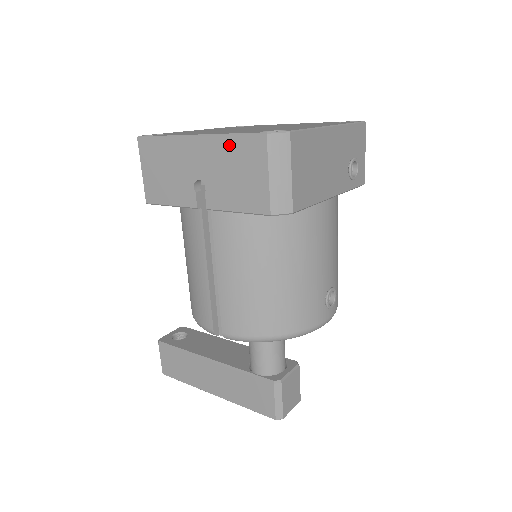
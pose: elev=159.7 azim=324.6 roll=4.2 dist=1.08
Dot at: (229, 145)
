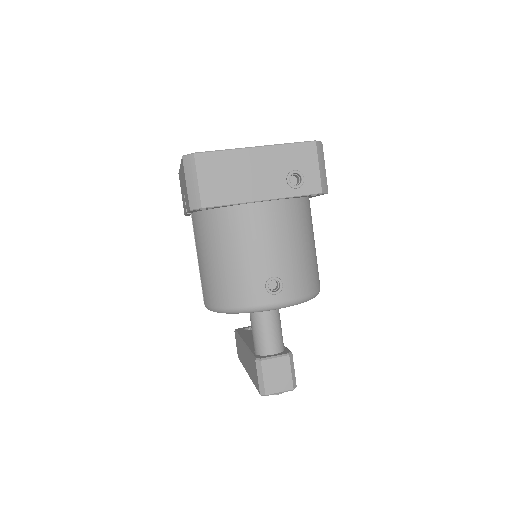
Dot at: occluded
